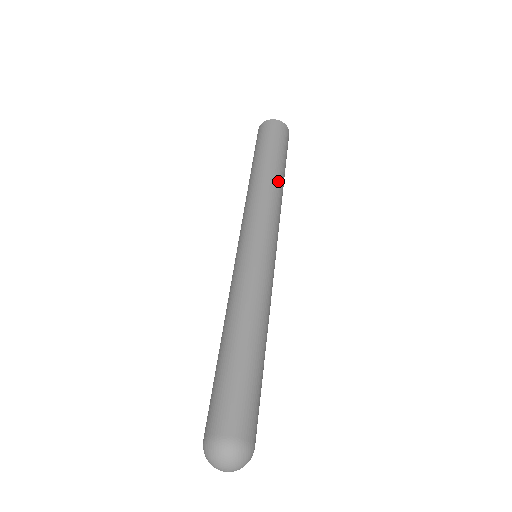
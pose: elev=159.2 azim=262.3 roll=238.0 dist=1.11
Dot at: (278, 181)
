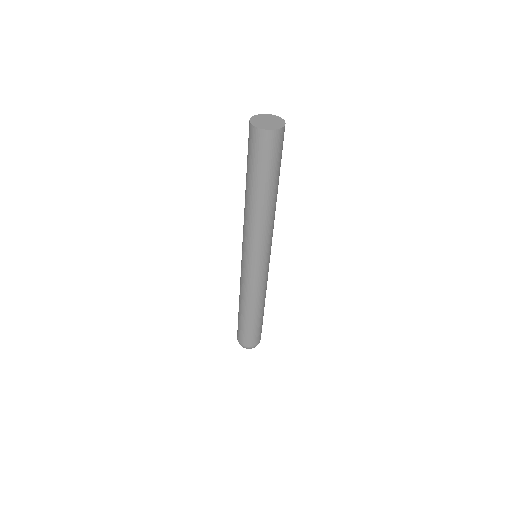
Dot at: (262, 208)
